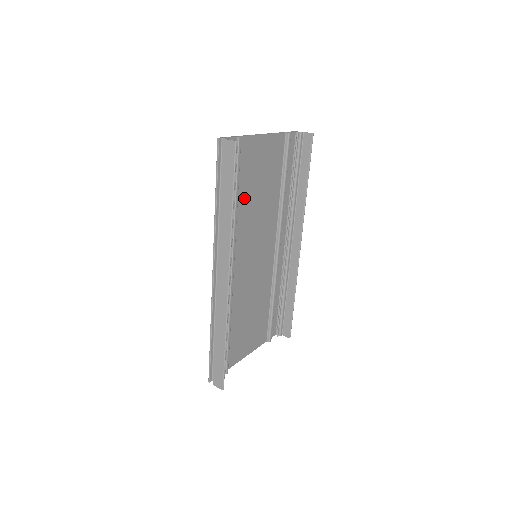
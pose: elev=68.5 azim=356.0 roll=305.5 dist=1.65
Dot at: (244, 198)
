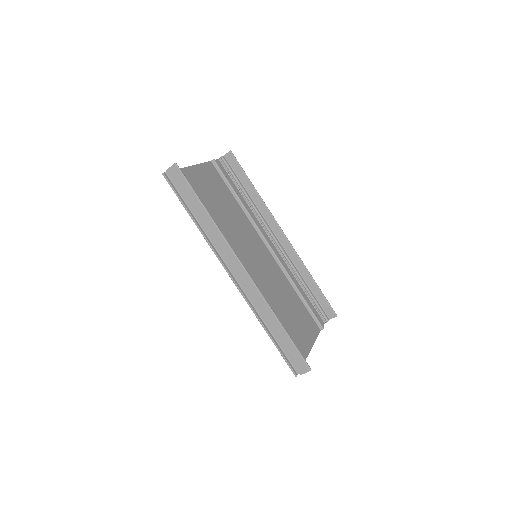
Dot at: (213, 213)
